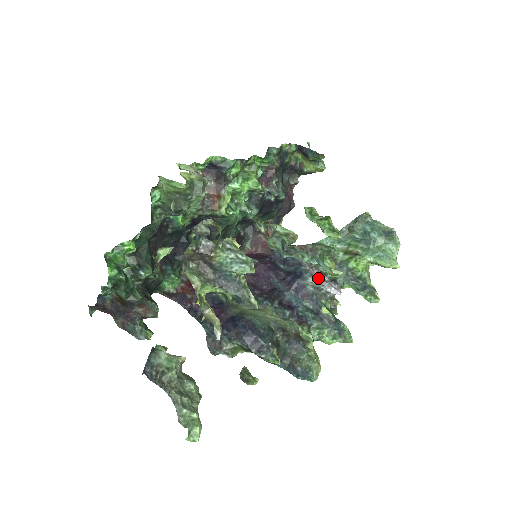
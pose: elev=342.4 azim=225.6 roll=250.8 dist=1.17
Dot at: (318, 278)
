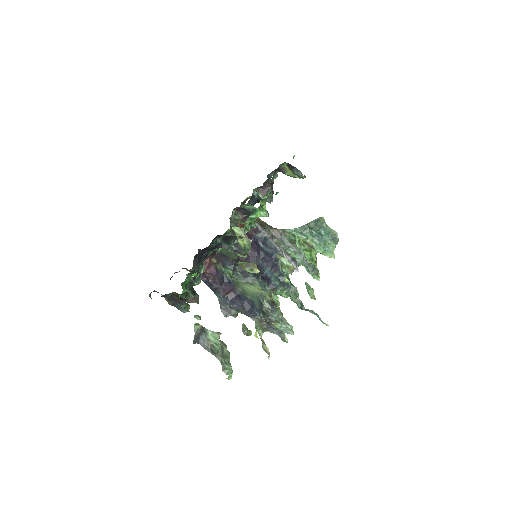
Dot at: occluded
